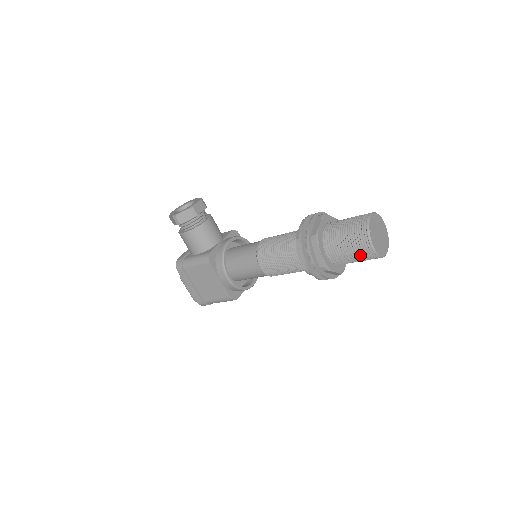
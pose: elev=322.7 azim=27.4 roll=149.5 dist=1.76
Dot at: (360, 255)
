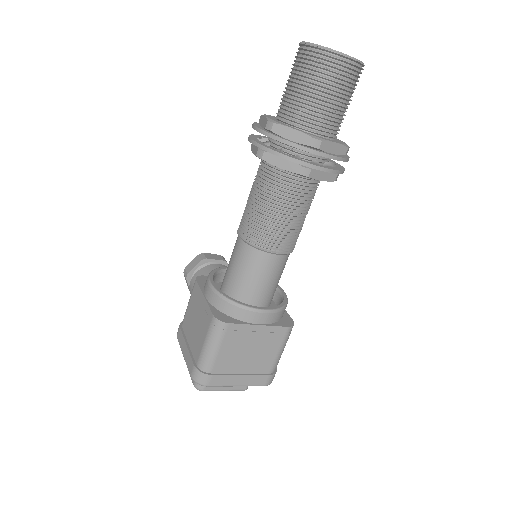
Dot at: (302, 70)
